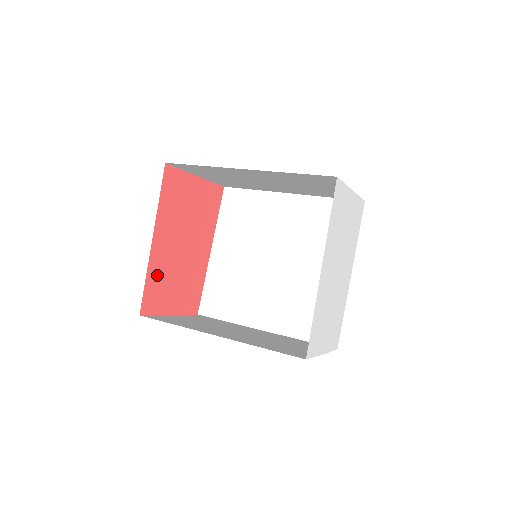
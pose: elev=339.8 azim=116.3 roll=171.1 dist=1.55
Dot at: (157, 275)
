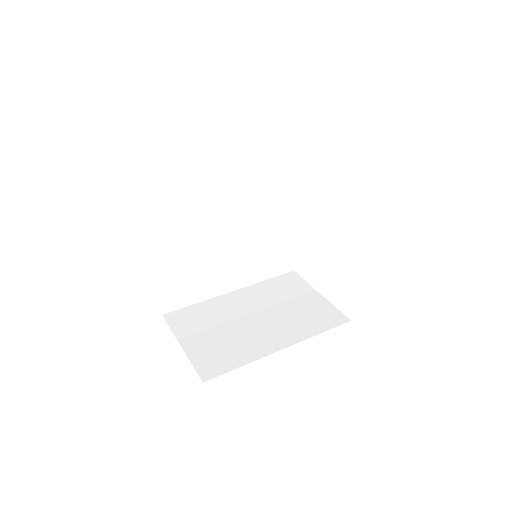
Dot at: occluded
